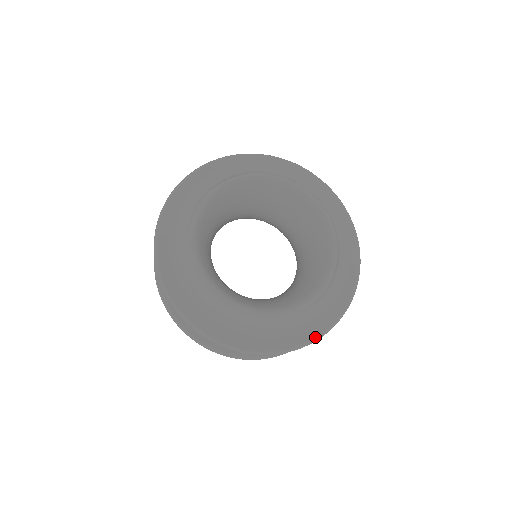
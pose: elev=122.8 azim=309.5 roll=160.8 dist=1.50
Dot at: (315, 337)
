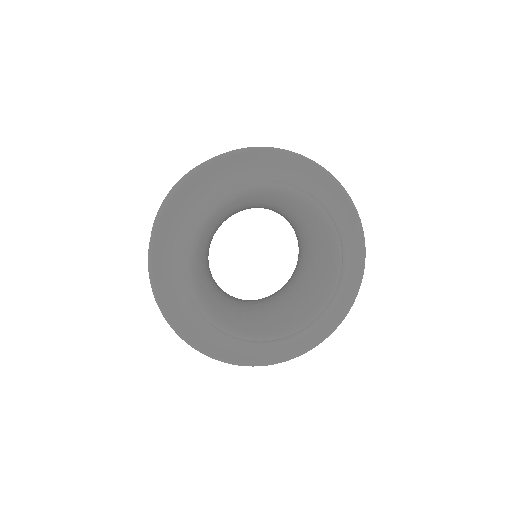
Dot at: (262, 364)
